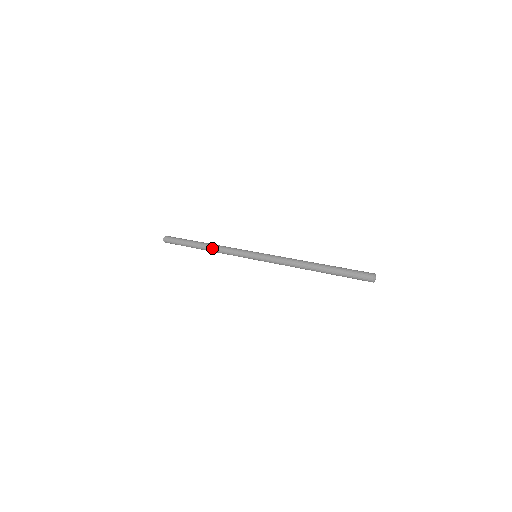
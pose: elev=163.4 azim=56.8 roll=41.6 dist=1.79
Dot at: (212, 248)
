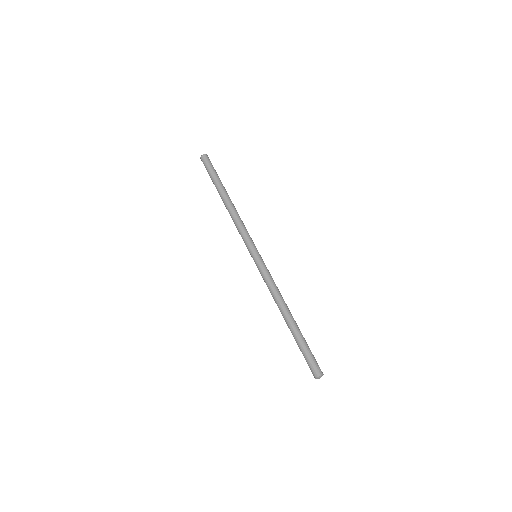
Dot at: occluded
